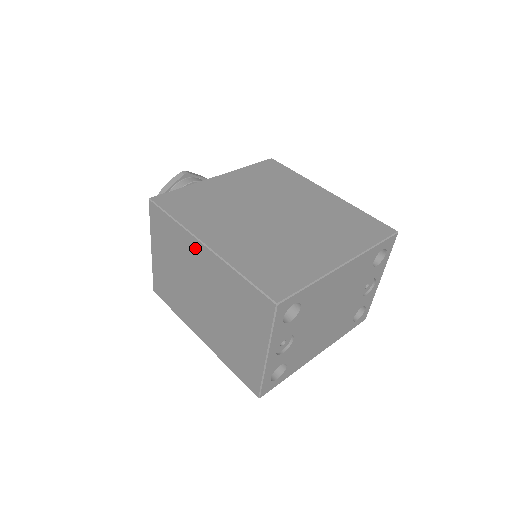
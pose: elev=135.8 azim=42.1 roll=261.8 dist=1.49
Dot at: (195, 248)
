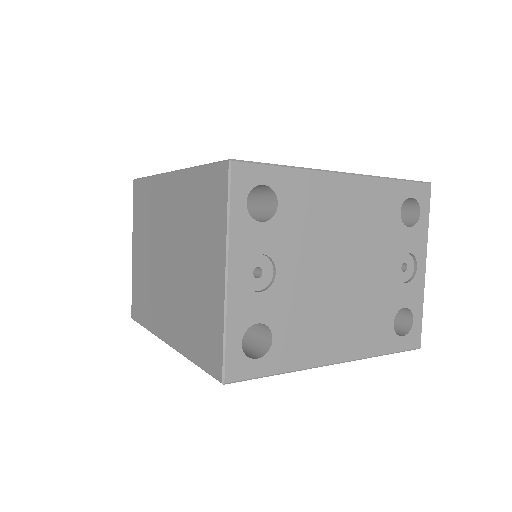
Dot at: (163, 189)
